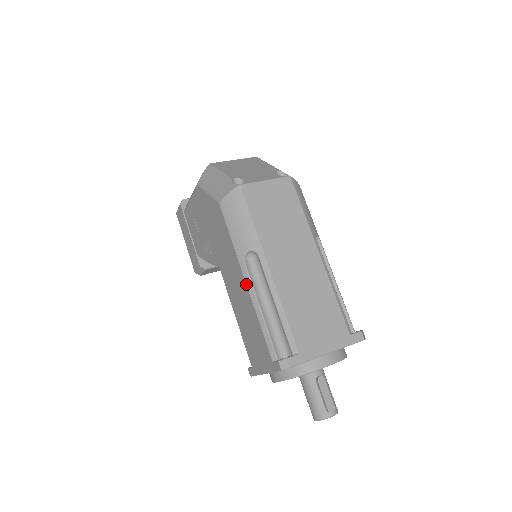
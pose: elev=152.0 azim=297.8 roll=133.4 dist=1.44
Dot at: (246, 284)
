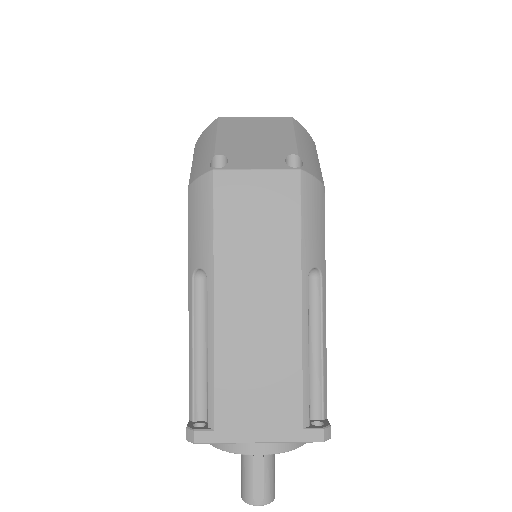
Dot at: (188, 309)
